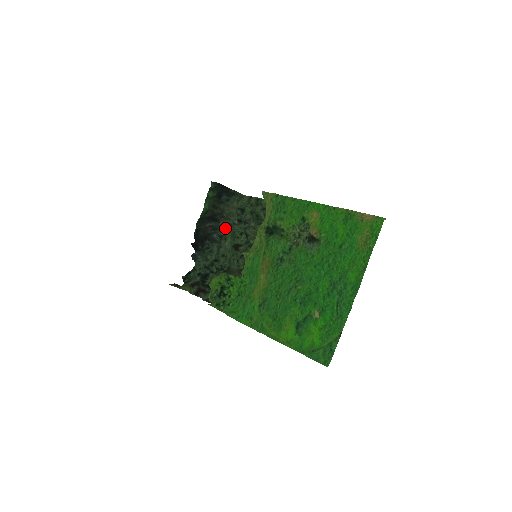
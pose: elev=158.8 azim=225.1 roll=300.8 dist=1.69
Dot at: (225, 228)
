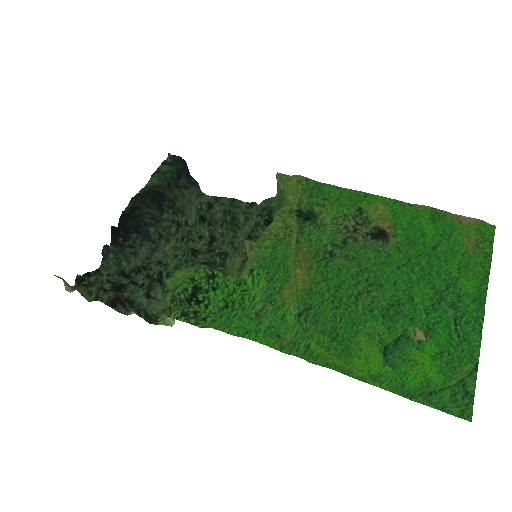
Dot at: (169, 225)
